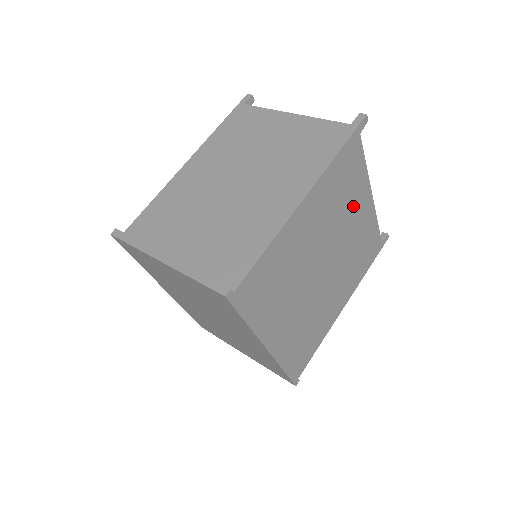
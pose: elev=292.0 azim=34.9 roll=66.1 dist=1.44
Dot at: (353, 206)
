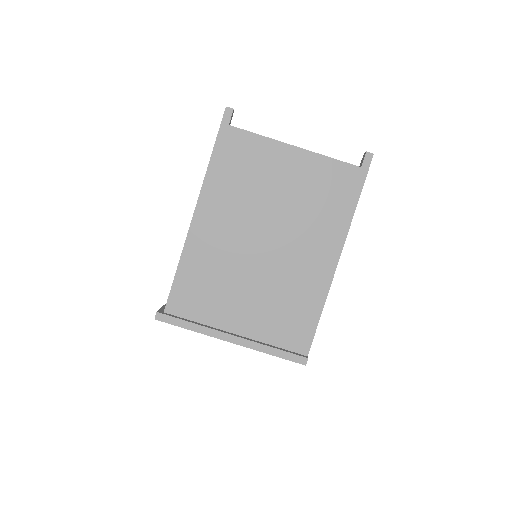
Dot at: occluded
